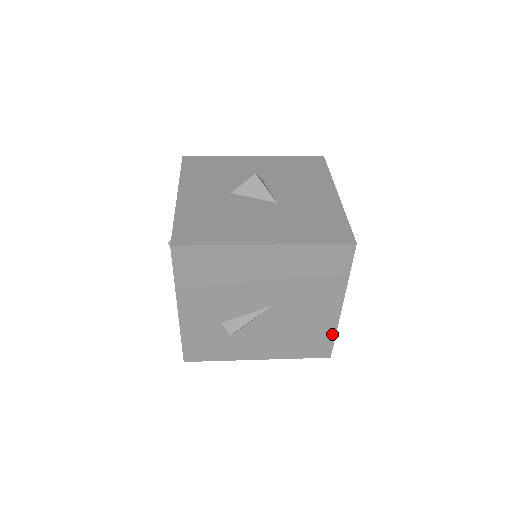
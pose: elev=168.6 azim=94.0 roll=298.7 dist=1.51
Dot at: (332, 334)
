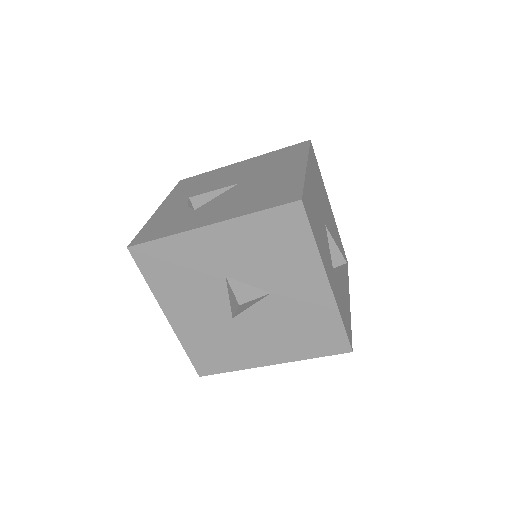
Dot at: (300, 182)
